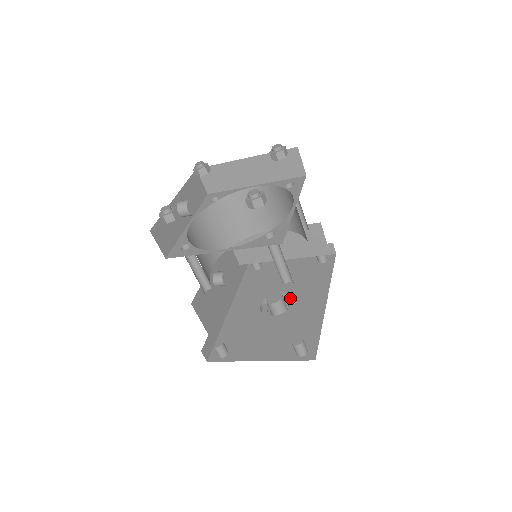
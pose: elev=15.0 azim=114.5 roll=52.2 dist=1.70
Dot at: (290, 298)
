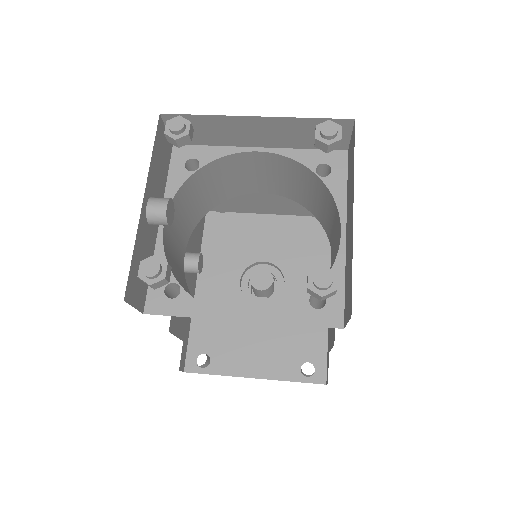
Dot at: (277, 270)
